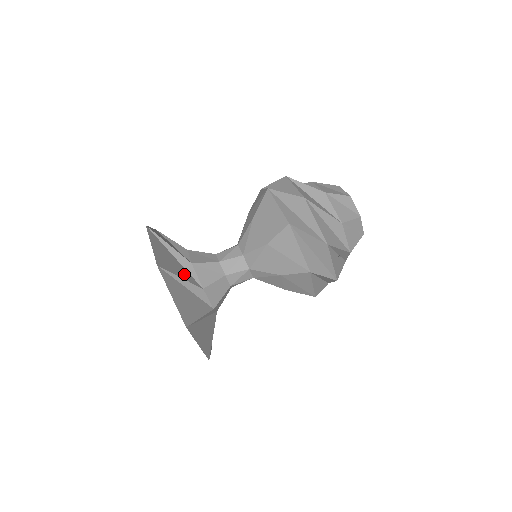
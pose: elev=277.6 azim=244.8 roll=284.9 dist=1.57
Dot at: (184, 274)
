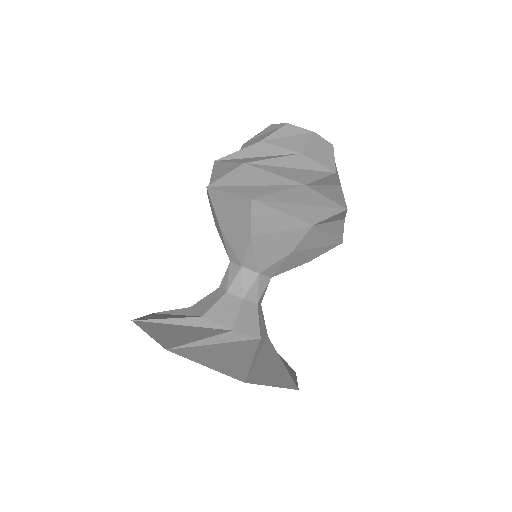
Dot at: (244, 350)
